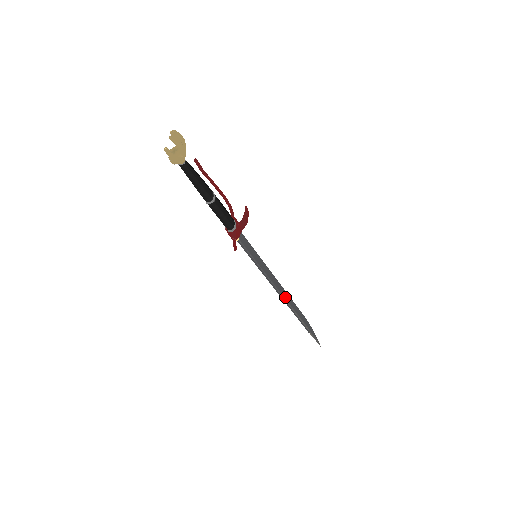
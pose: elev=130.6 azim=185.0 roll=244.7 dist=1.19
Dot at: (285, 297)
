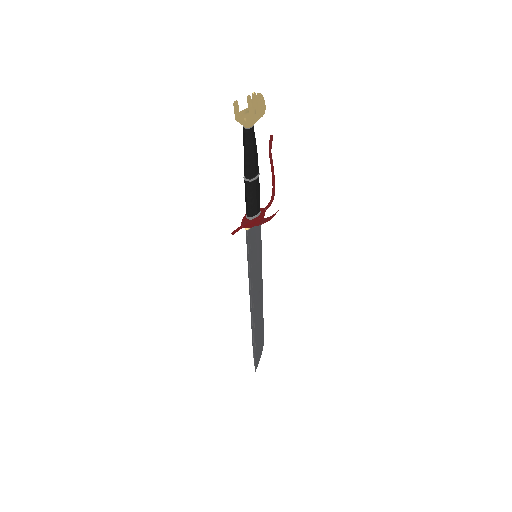
Dot at: (255, 309)
